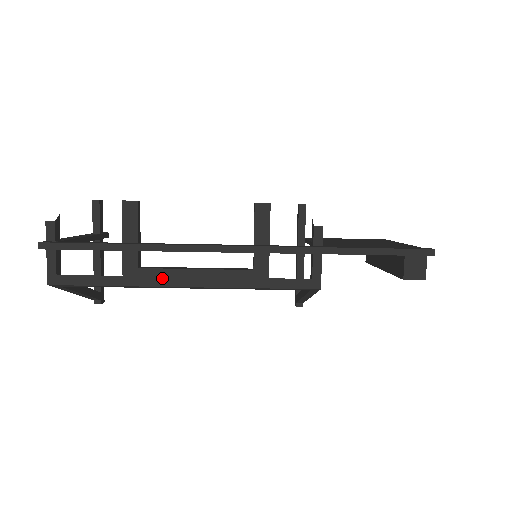
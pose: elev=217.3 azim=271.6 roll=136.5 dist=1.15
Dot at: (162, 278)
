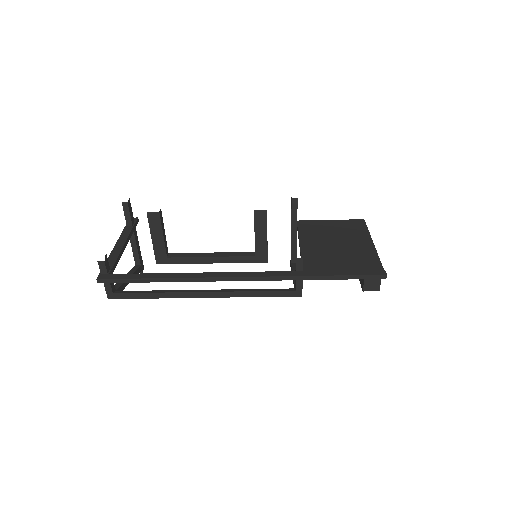
Dot at: (187, 293)
